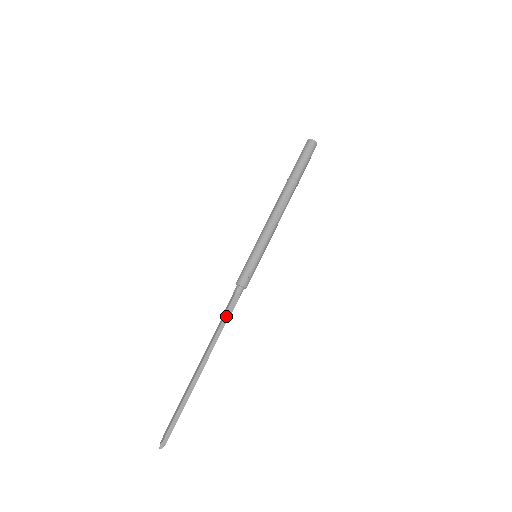
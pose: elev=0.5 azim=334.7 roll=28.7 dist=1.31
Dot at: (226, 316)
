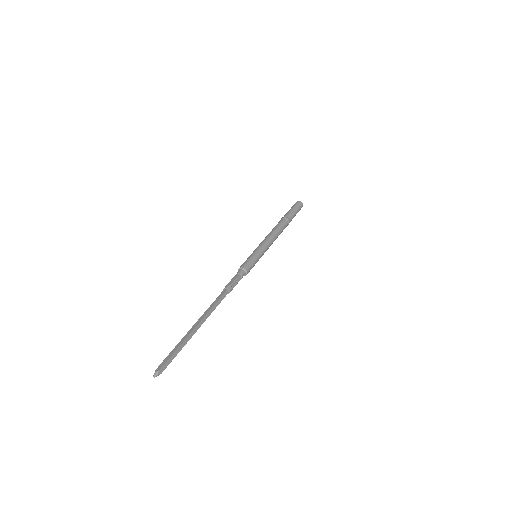
Dot at: (231, 287)
